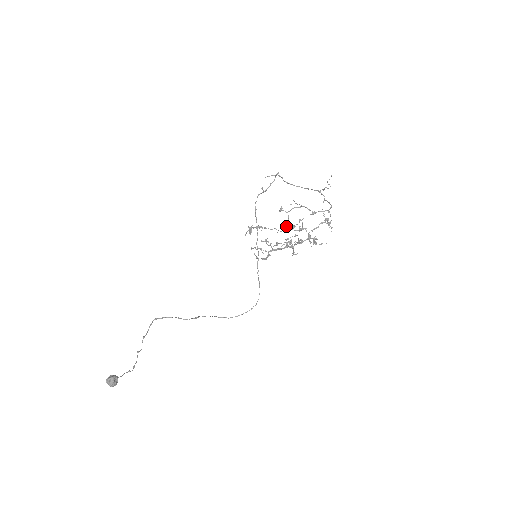
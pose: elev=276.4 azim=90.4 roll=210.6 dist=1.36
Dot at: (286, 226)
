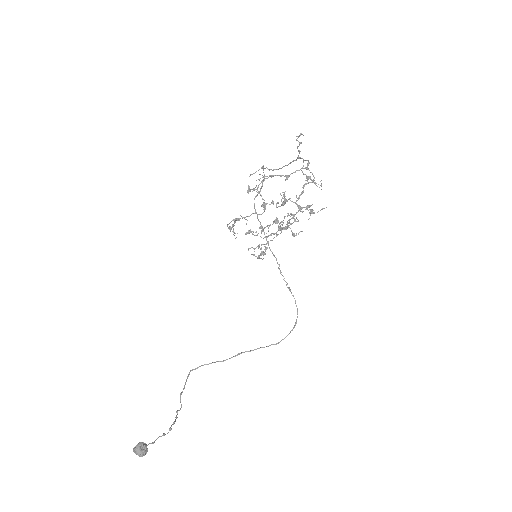
Dot at: (263, 205)
